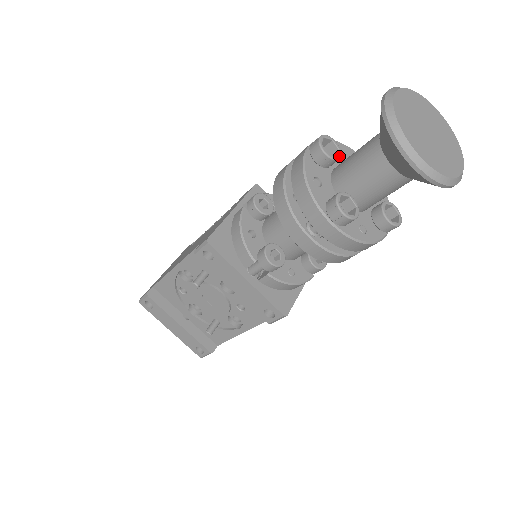
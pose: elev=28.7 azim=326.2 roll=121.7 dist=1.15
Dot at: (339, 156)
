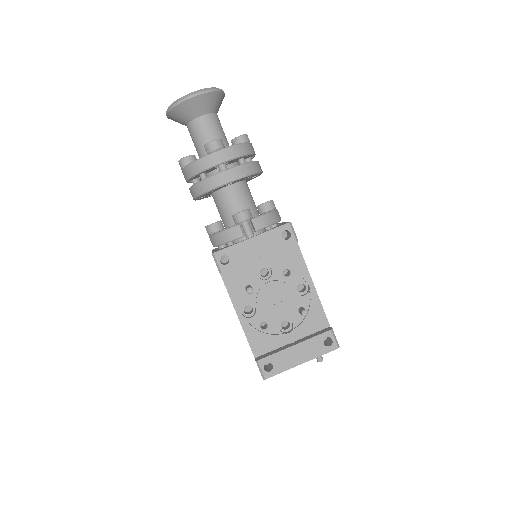
Dot at: (193, 155)
